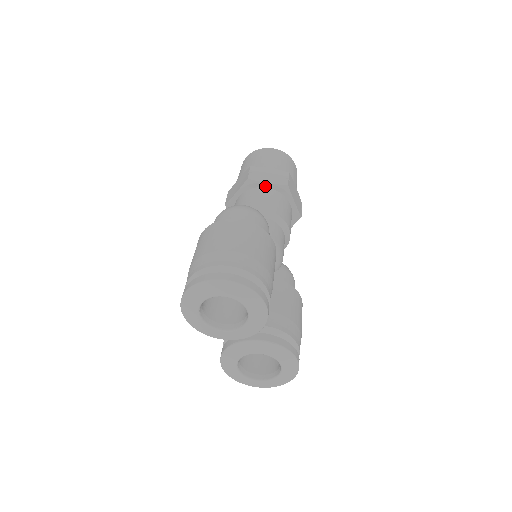
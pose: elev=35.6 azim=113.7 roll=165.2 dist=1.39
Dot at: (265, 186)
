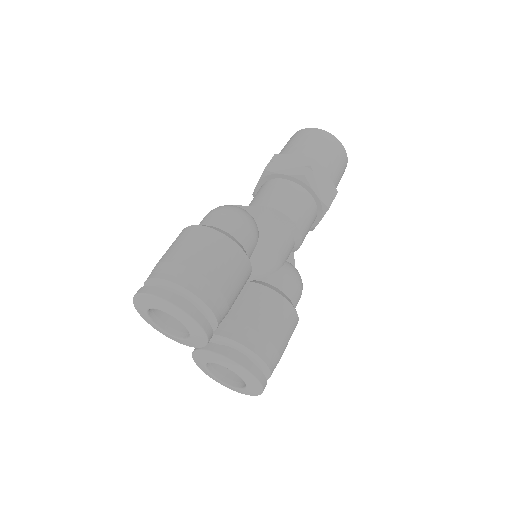
Dot at: (281, 177)
